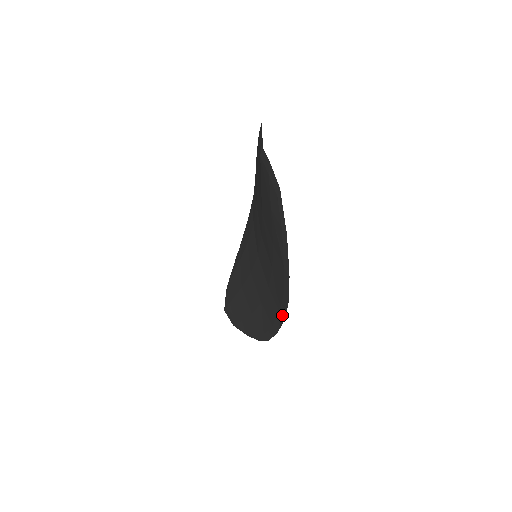
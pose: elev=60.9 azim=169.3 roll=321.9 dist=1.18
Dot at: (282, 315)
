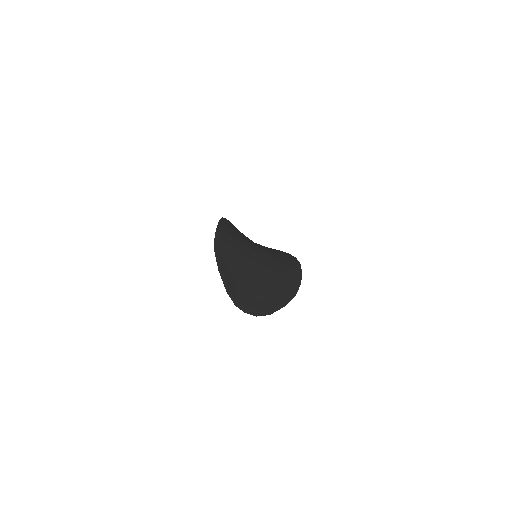
Dot at: (299, 272)
